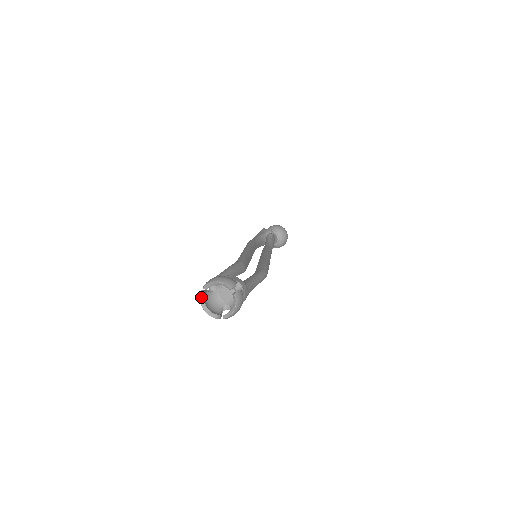
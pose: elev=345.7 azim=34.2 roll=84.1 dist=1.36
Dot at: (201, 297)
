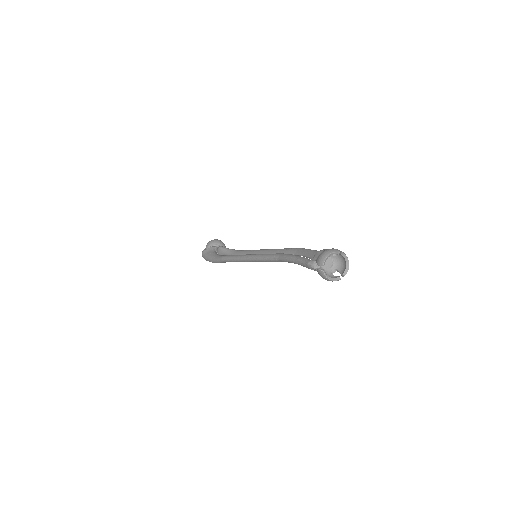
Dot at: (324, 273)
